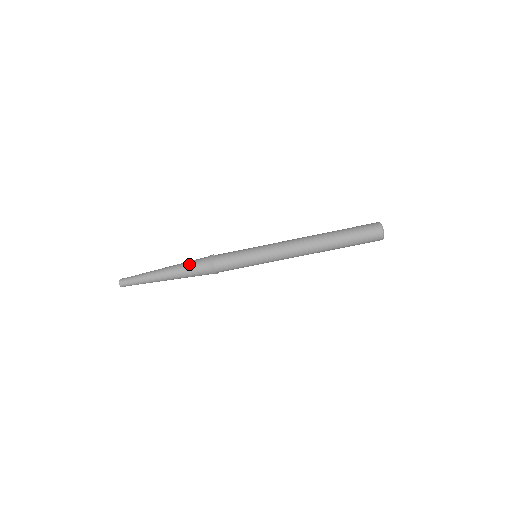
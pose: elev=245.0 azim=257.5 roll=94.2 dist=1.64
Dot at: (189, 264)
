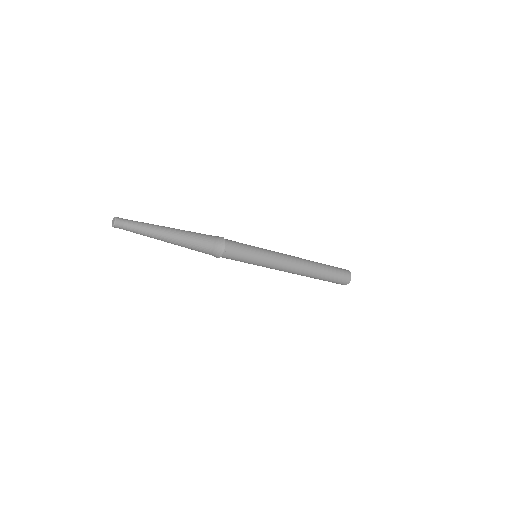
Dot at: (196, 250)
